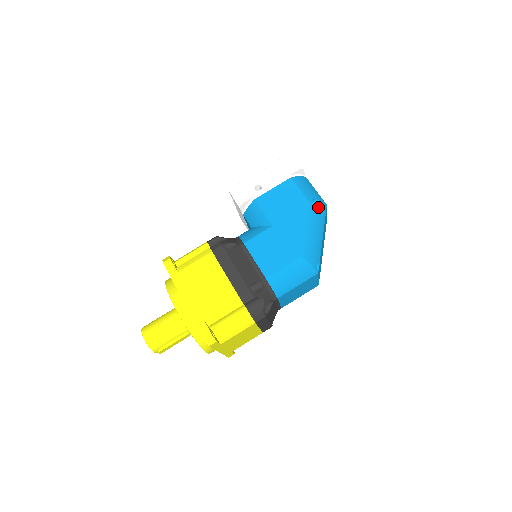
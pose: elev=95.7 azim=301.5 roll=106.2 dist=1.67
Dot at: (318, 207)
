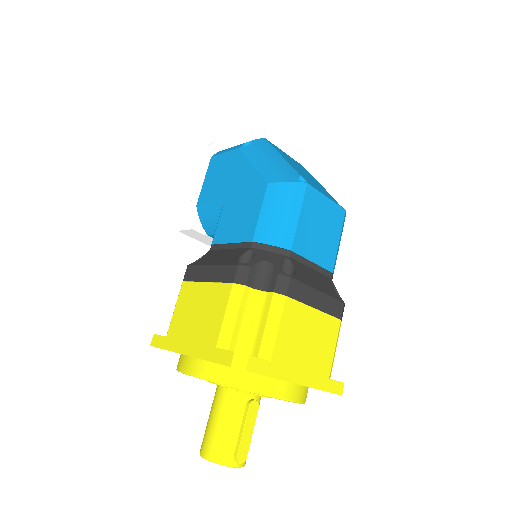
Dot at: (253, 144)
